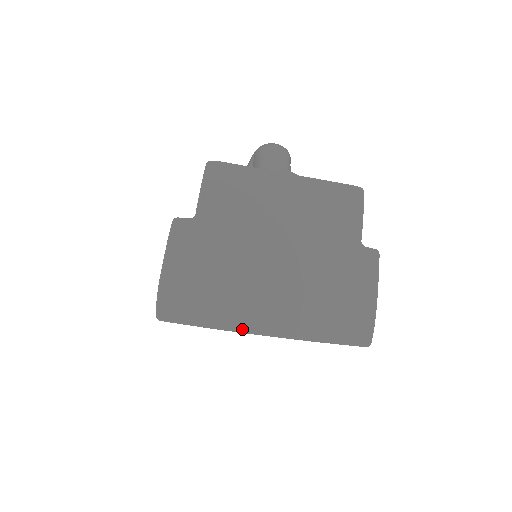
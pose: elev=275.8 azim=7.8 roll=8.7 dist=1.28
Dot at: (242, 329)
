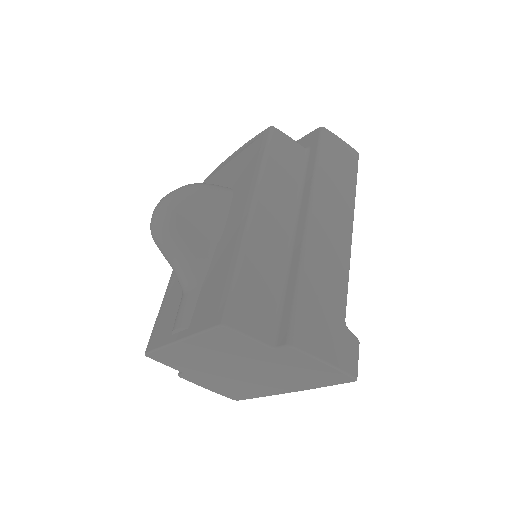
Dot at: (274, 394)
